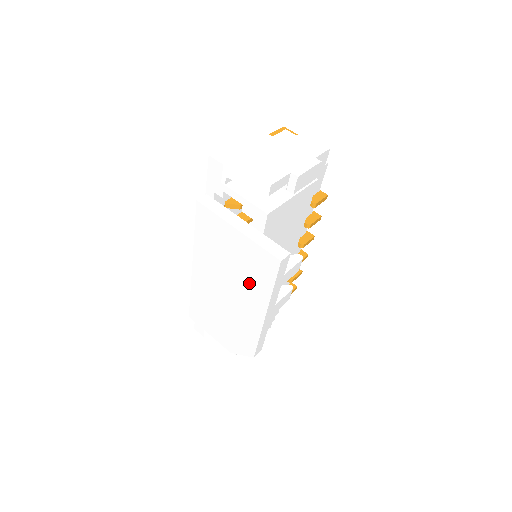
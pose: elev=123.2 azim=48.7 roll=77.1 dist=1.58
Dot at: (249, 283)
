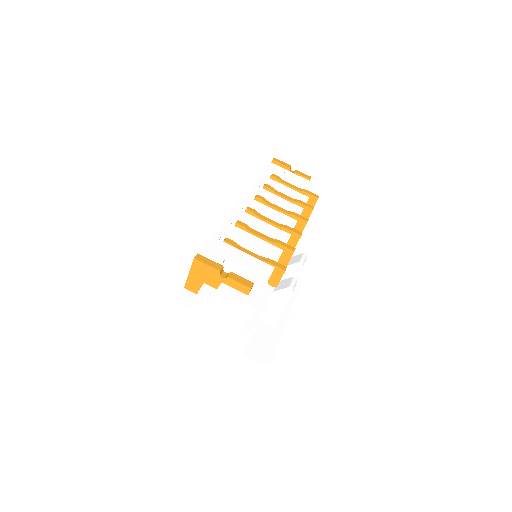
Dot at: occluded
